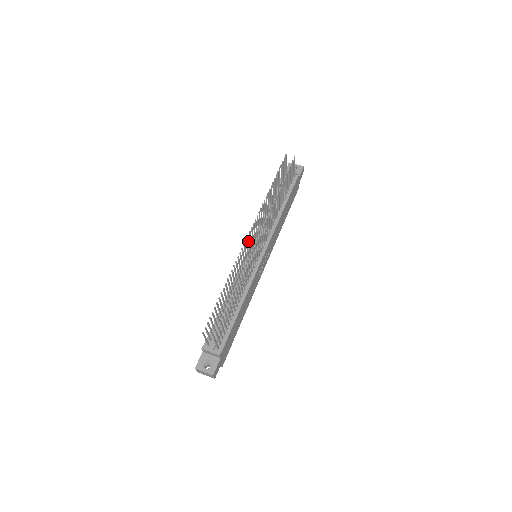
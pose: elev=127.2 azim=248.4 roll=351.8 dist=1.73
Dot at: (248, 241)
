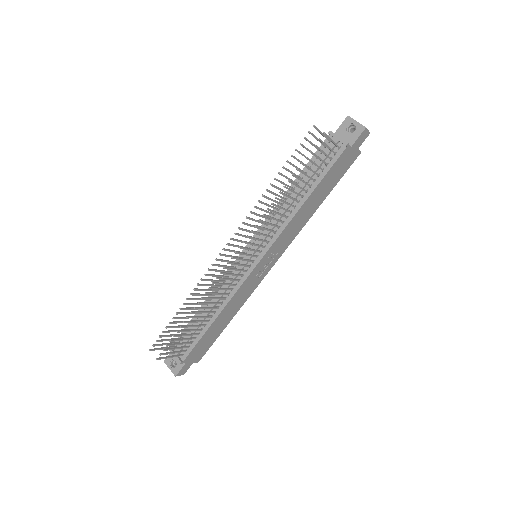
Dot at: (229, 251)
